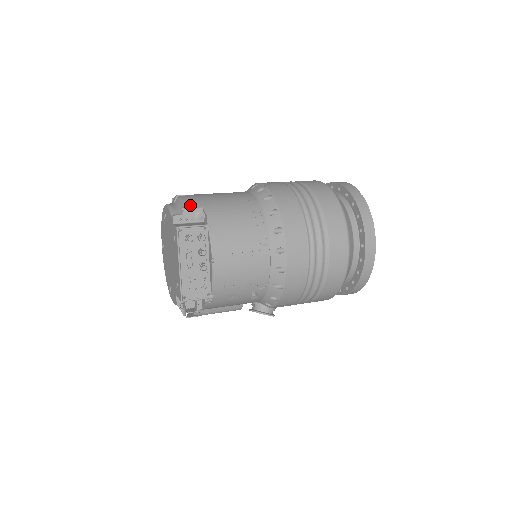
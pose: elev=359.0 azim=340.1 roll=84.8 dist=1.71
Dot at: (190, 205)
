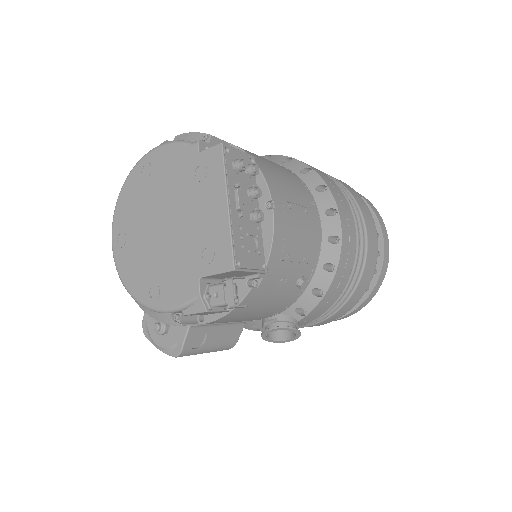
Dot at: occluded
